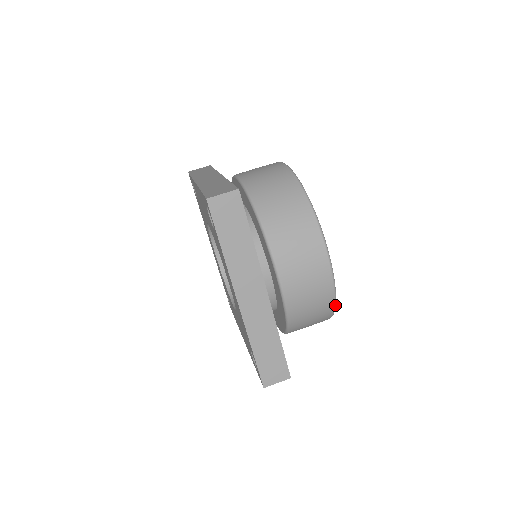
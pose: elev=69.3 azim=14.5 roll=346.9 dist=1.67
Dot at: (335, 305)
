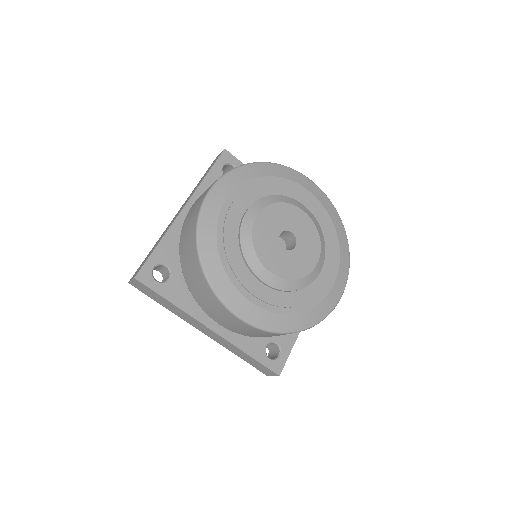
Dot at: (284, 333)
